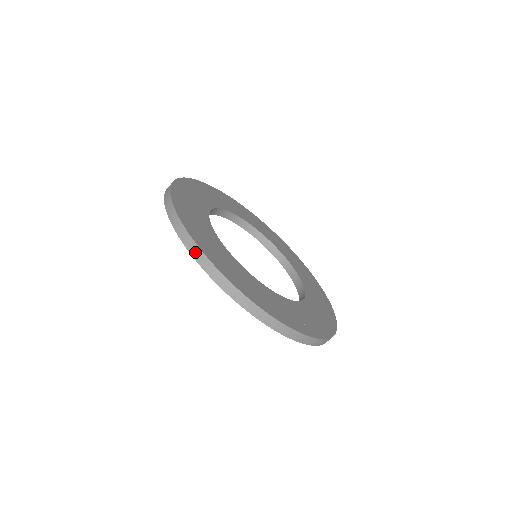
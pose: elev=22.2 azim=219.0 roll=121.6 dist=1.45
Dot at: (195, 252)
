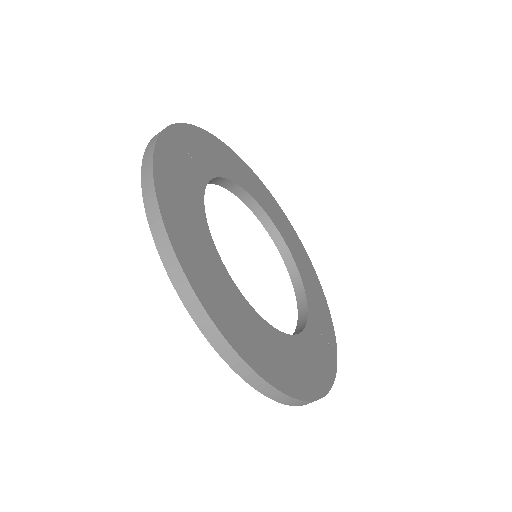
Dot at: (269, 392)
